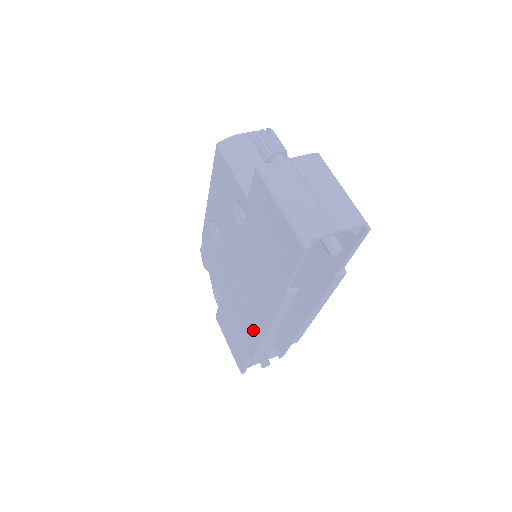
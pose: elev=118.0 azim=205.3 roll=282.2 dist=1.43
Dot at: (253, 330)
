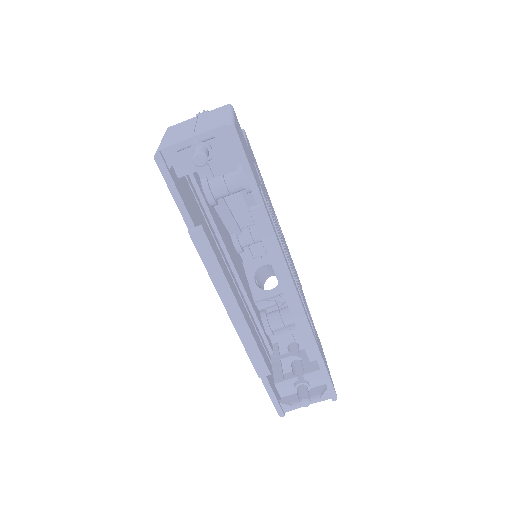
Dot at: occluded
